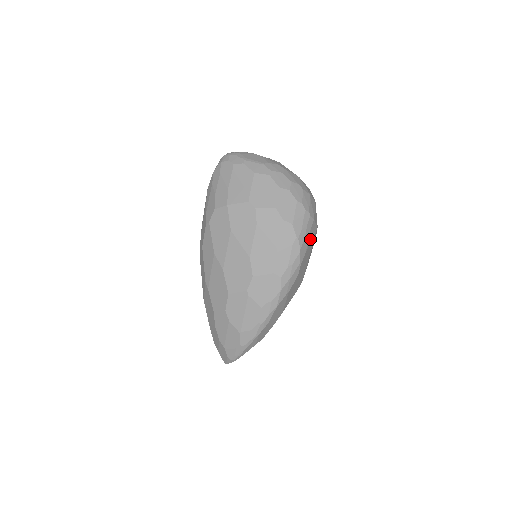
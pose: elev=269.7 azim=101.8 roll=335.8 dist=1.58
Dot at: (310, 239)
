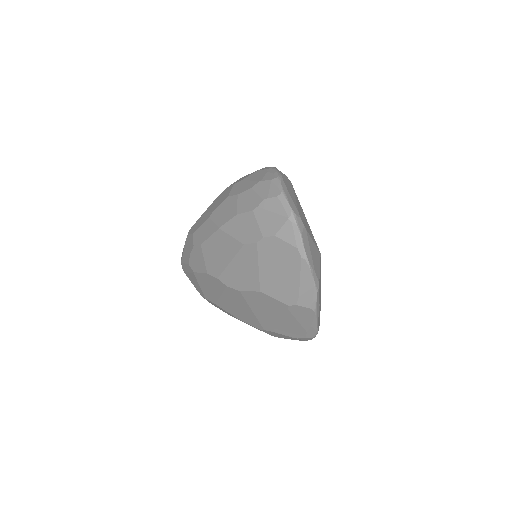
Dot at: occluded
